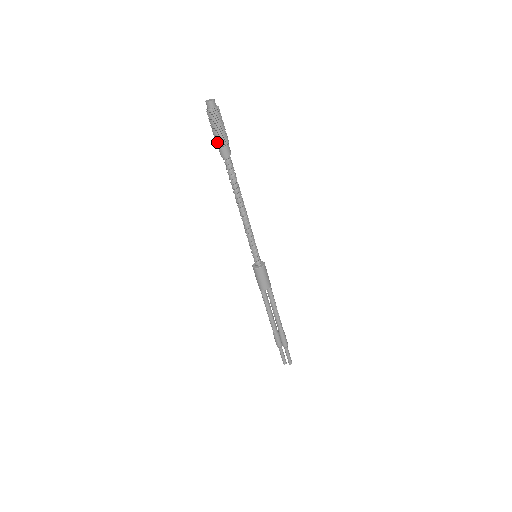
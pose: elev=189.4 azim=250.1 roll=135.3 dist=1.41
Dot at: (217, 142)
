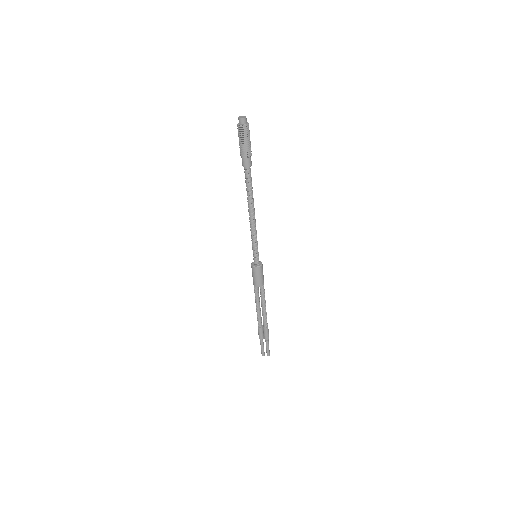
Dot at: (242, 153)
